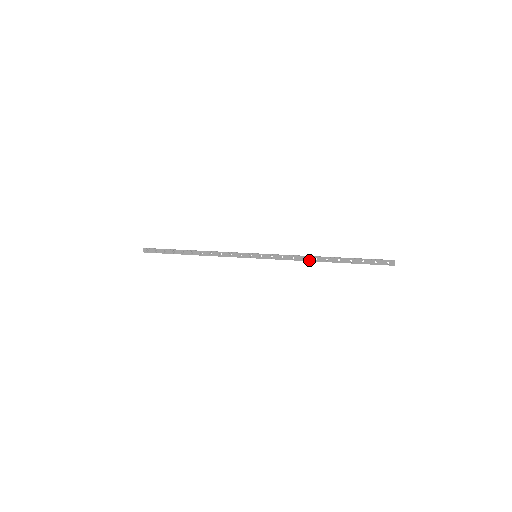
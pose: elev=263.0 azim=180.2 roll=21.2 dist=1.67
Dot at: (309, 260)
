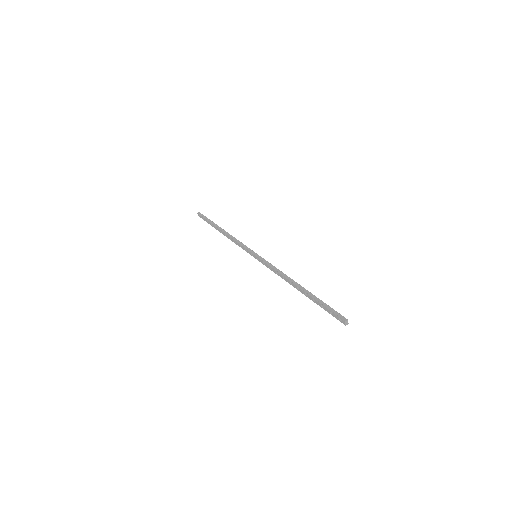
Dot at: (287, 281)
